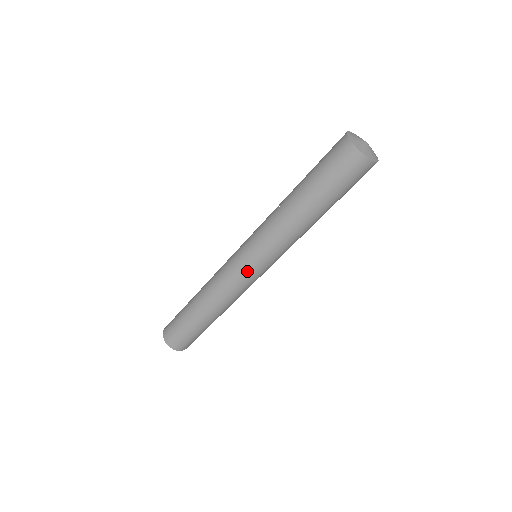
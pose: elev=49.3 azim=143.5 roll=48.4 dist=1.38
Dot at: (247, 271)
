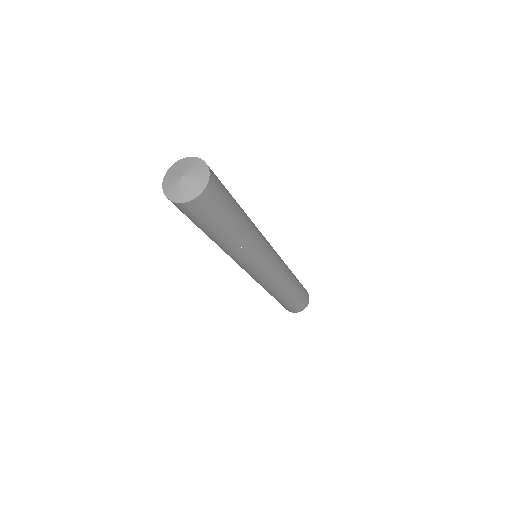
Dot at: (263, 275)
